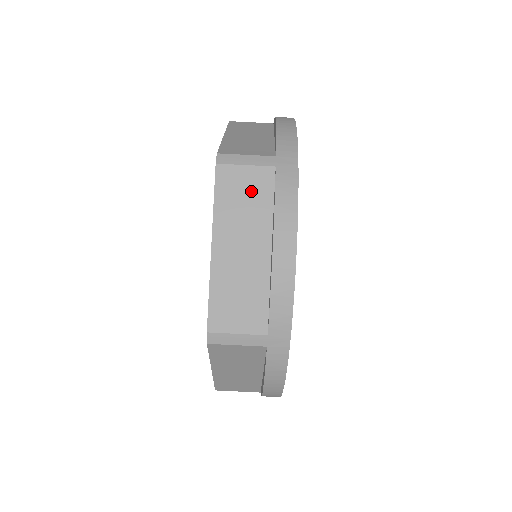
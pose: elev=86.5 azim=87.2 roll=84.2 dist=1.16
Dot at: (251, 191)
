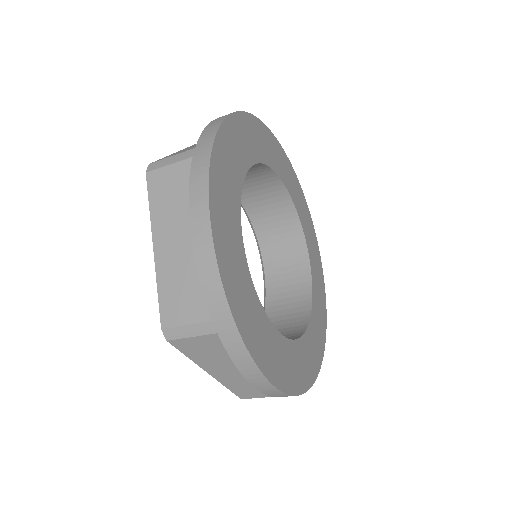
Dot at: (210, 348)
